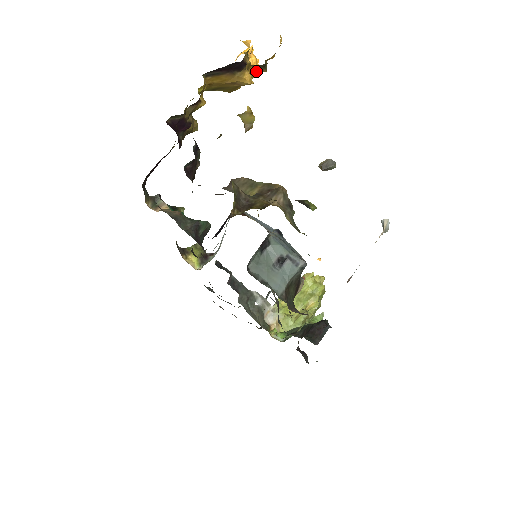
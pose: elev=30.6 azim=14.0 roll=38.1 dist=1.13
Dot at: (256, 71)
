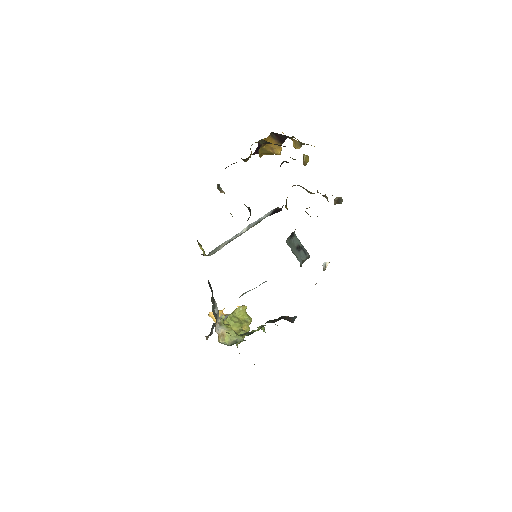
Dot at: occluded
